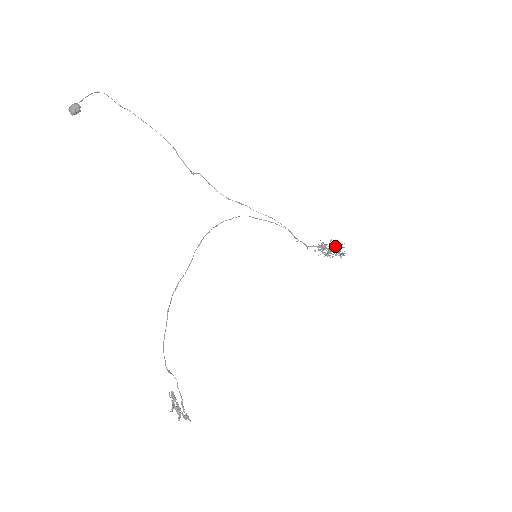
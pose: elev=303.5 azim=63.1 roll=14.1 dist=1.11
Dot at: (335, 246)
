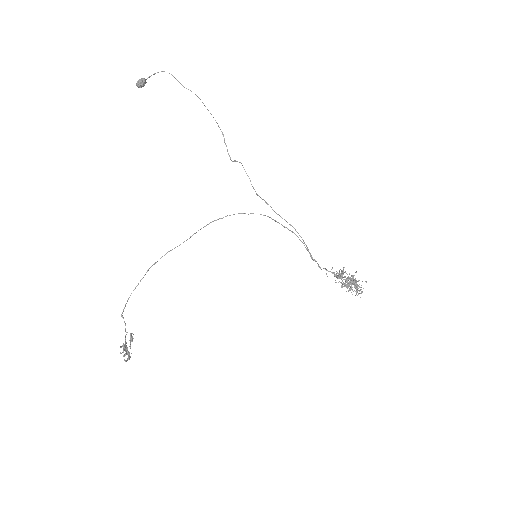
Dot at: (353, 280)
